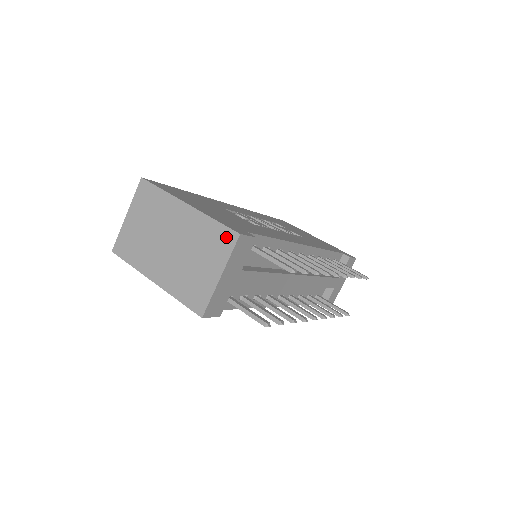
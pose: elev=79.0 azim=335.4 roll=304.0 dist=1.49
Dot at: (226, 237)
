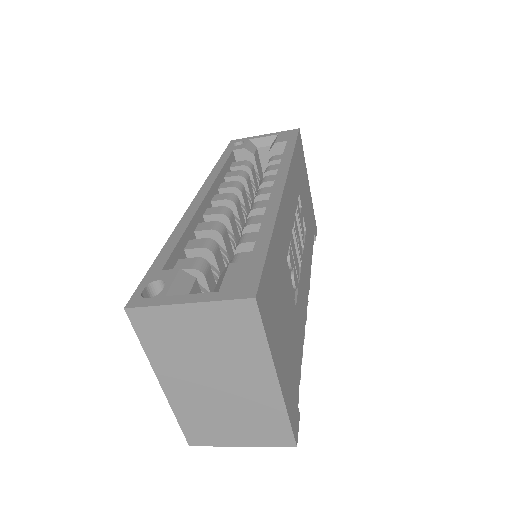
Dot at: (282, 437)
